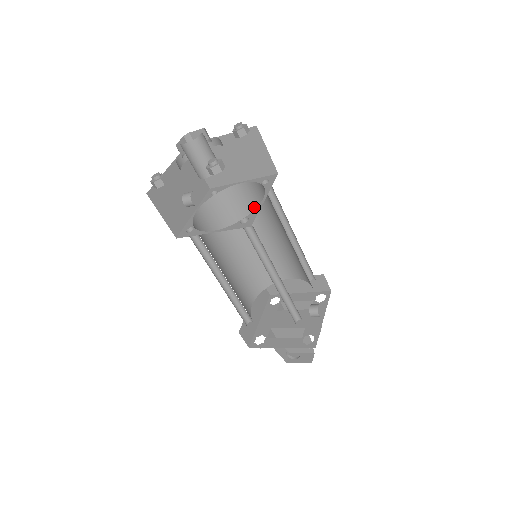
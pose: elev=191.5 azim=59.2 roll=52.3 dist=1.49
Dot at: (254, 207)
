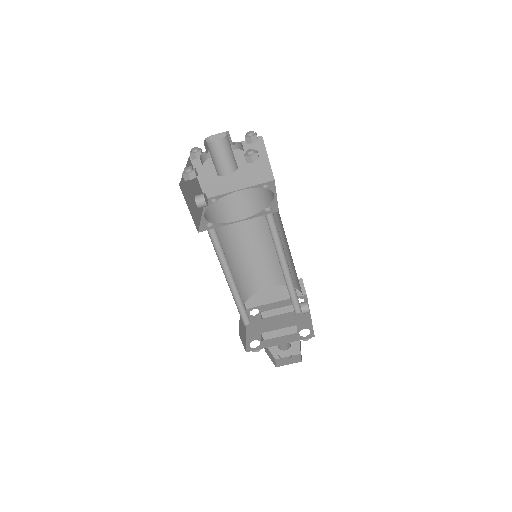
Dot at: (247, 214)
